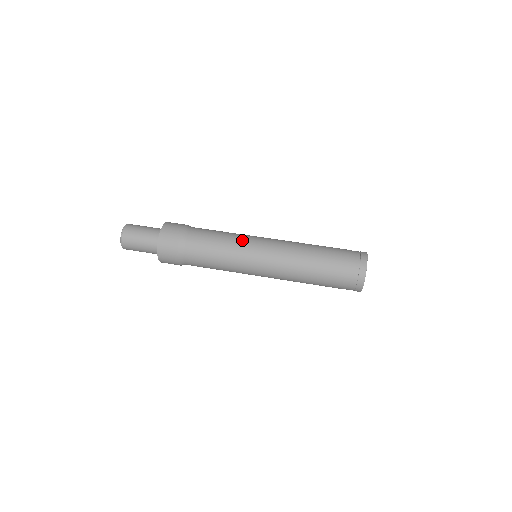
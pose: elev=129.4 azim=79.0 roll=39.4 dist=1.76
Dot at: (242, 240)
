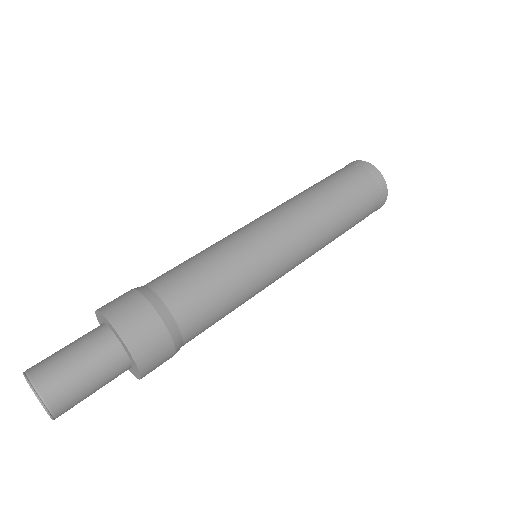
Dot at: (223, 238)
